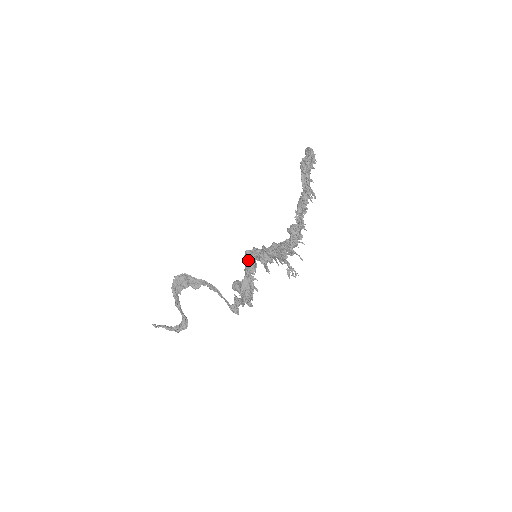
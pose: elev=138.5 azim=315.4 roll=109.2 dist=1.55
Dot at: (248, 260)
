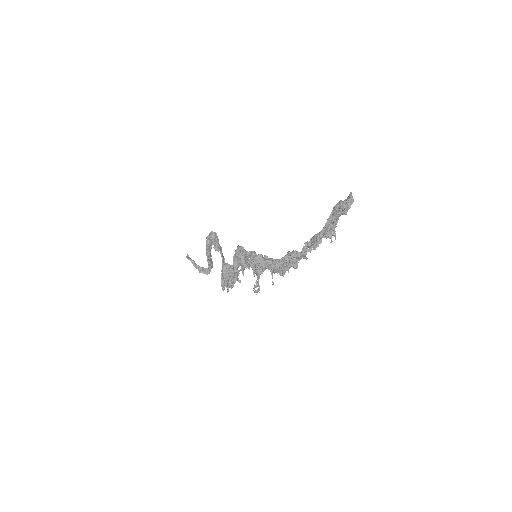
Dot at: (235, 254)
